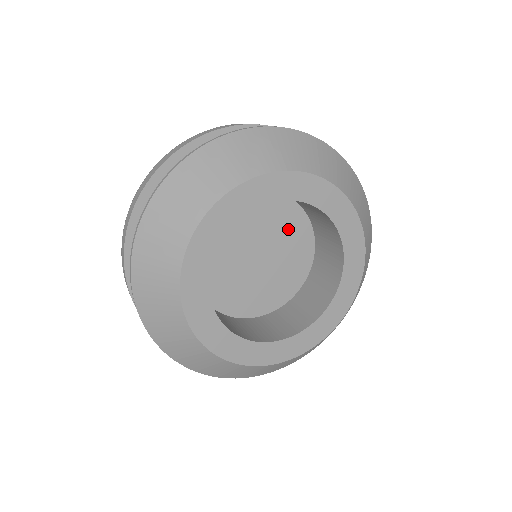
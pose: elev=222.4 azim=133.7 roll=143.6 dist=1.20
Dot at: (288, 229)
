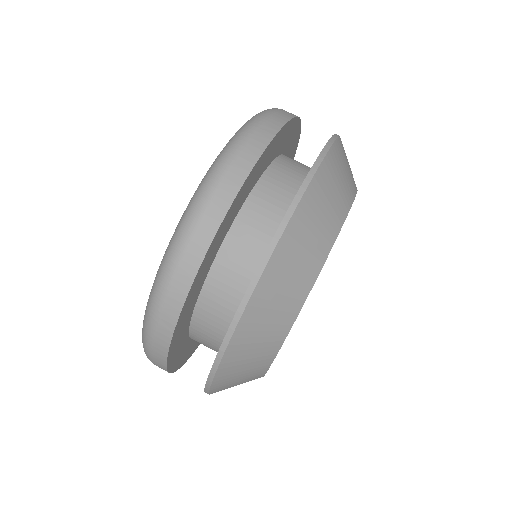
Dot at: occluded
